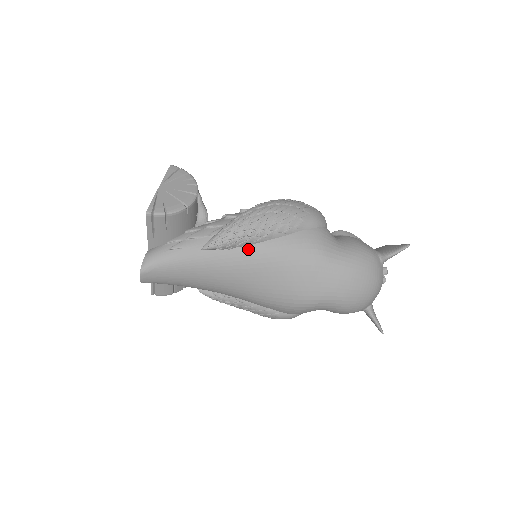
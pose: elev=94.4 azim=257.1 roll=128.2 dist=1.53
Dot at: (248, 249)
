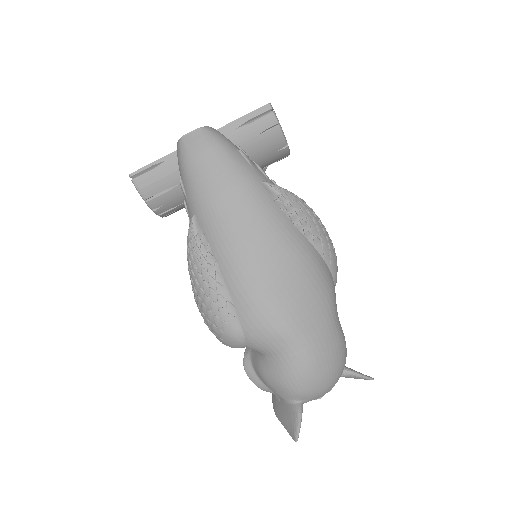
Dot at: (293, 228)
